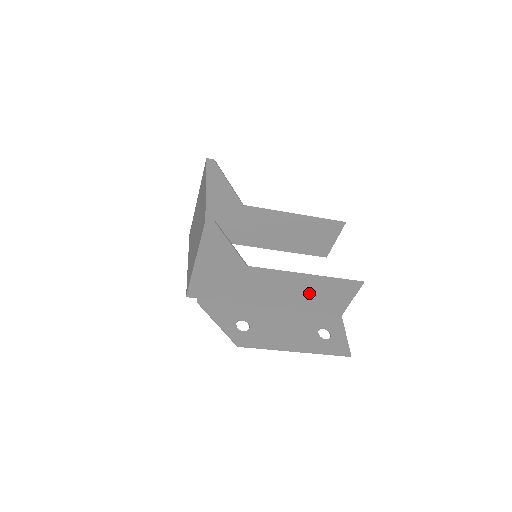
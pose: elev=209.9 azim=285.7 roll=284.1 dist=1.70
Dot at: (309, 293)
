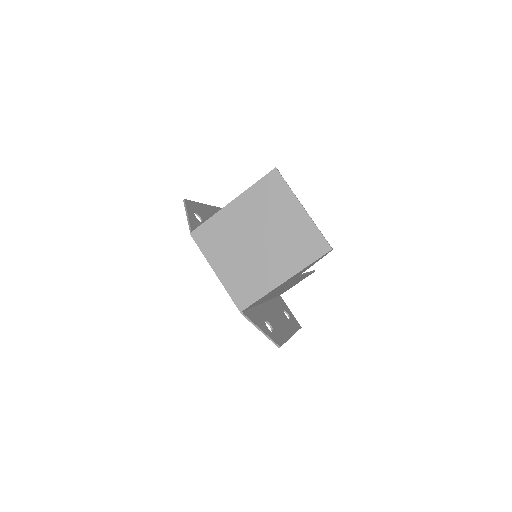
Dot at: (291, 285)
